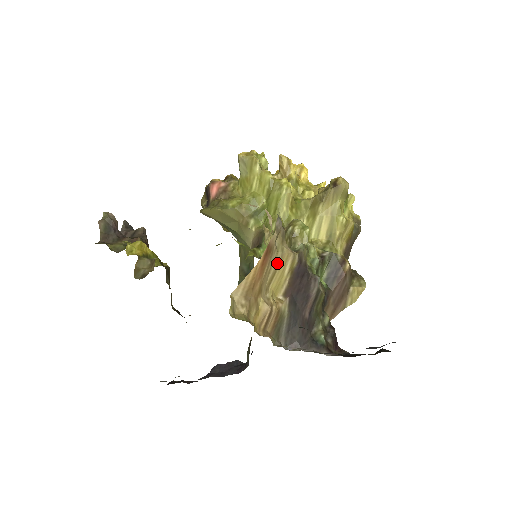
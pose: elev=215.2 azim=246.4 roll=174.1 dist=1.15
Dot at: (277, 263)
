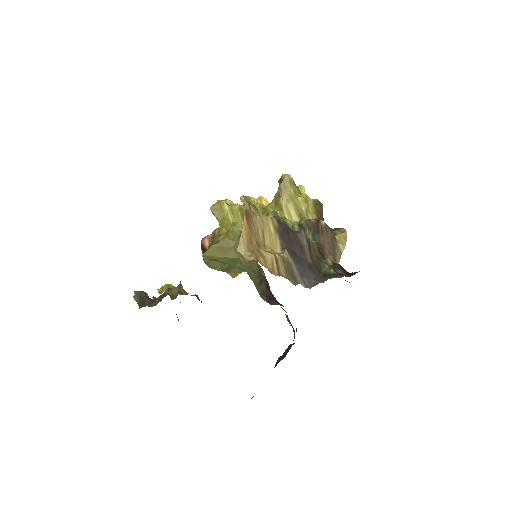
Dot at: (261, 225)
